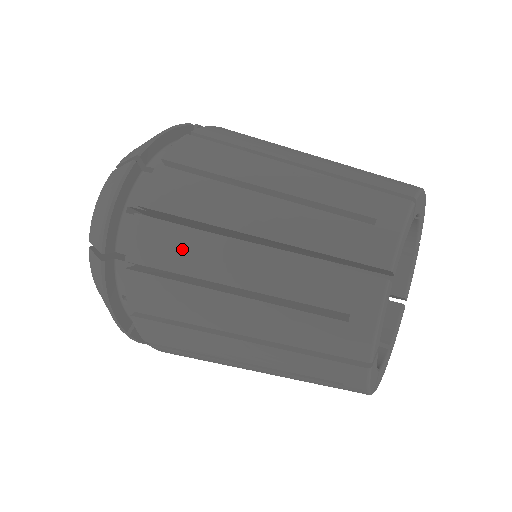
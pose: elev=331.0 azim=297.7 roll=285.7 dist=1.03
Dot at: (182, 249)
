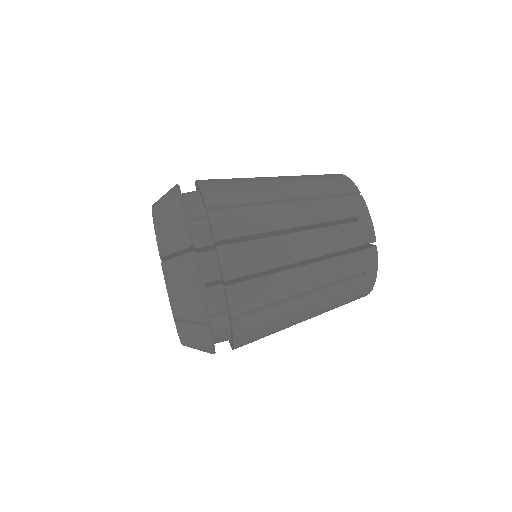
Dot at: (251, 219)
